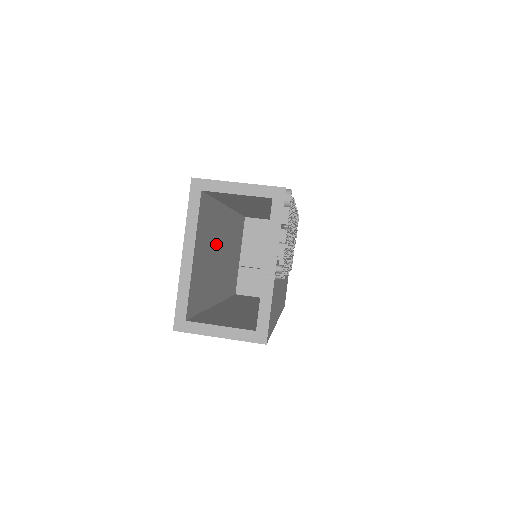
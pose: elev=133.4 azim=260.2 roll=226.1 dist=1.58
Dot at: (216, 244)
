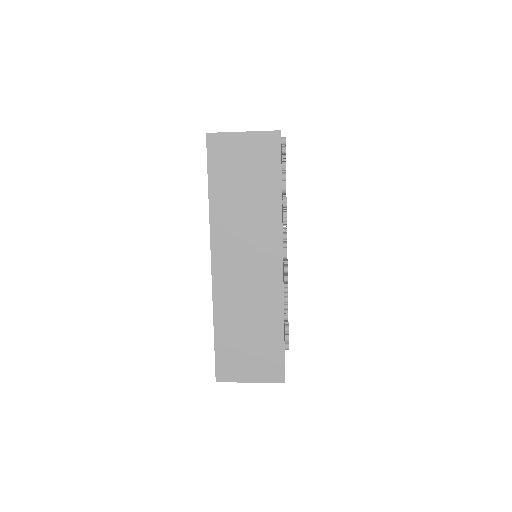
Dot at: occluded
